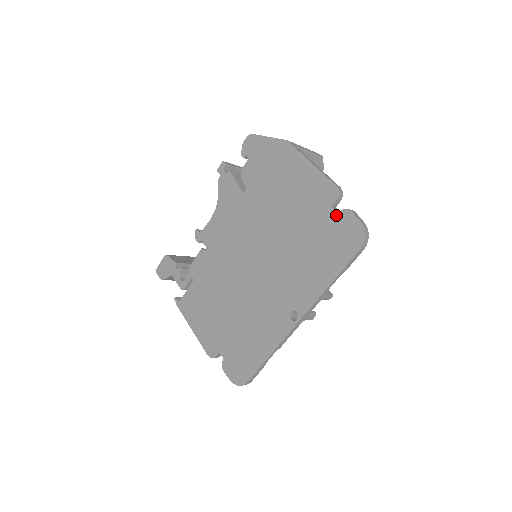
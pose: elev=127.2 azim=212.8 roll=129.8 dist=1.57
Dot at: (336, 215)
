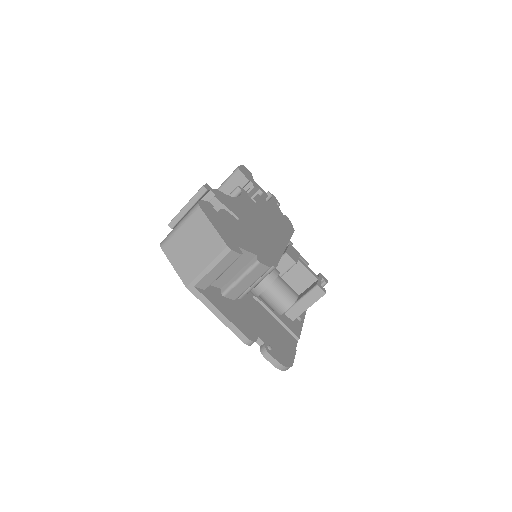
Dot at: (260, 346)
